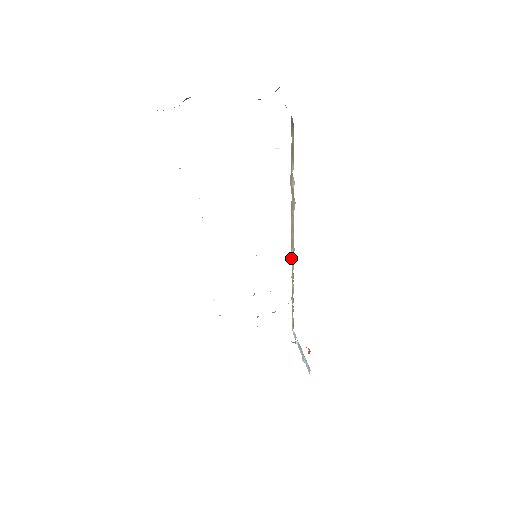
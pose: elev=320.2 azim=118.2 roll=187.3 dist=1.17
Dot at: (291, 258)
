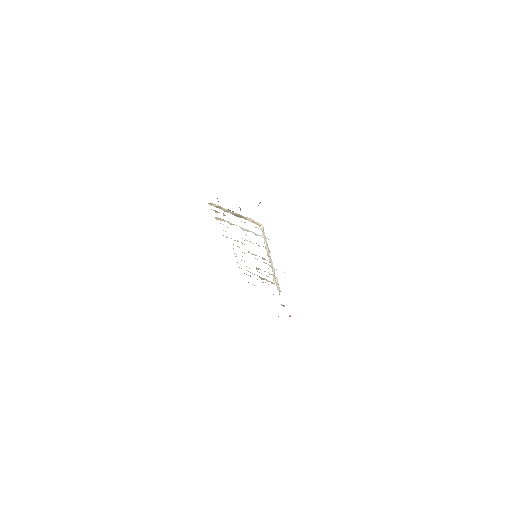
Dot at: occluded
